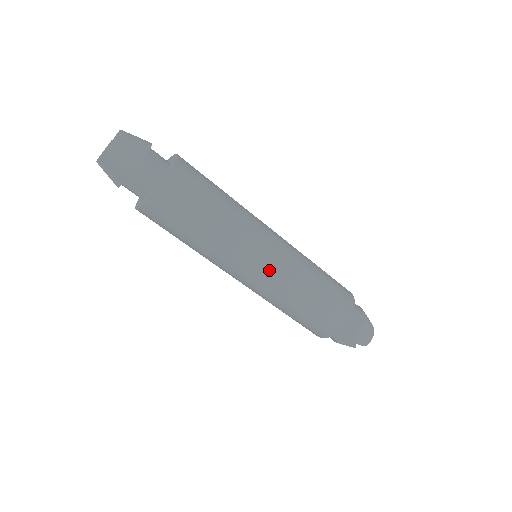
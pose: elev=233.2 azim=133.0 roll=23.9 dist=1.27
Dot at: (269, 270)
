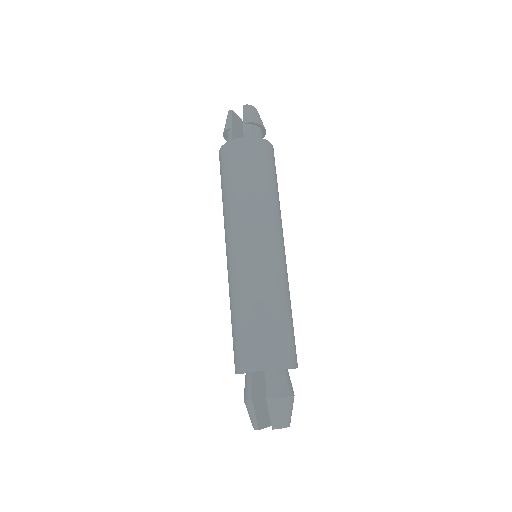
Dot at: (268, 253)
